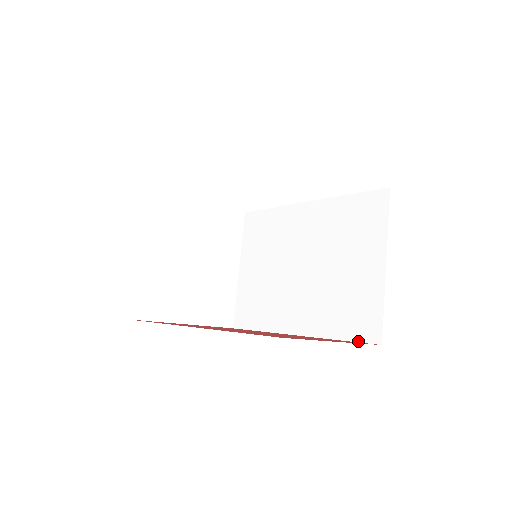
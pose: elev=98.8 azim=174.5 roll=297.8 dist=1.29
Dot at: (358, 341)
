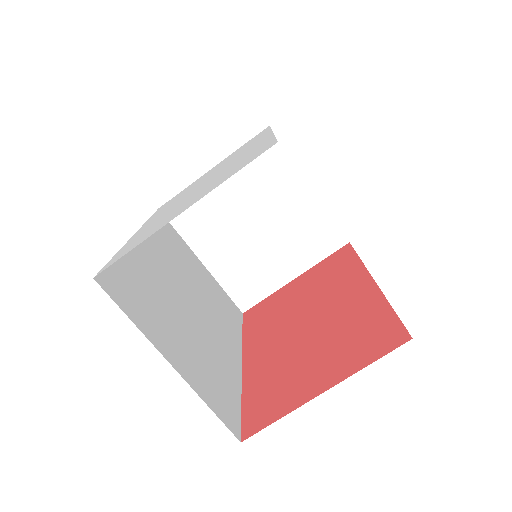
Dot at: (399, 319)
